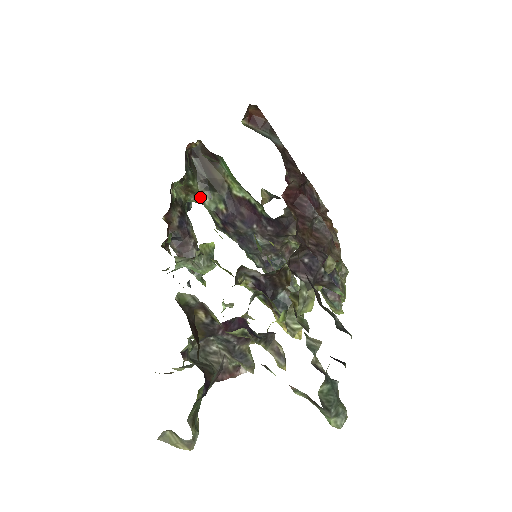
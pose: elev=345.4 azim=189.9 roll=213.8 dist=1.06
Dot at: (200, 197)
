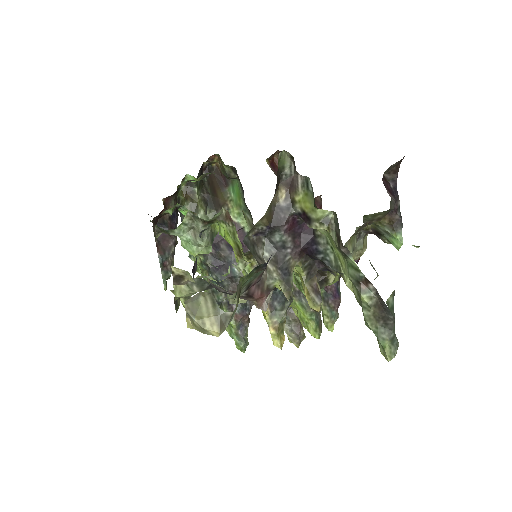
Dot at: (196, 208)
